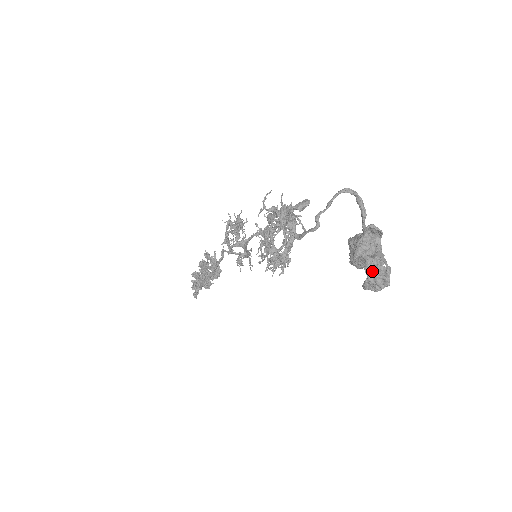
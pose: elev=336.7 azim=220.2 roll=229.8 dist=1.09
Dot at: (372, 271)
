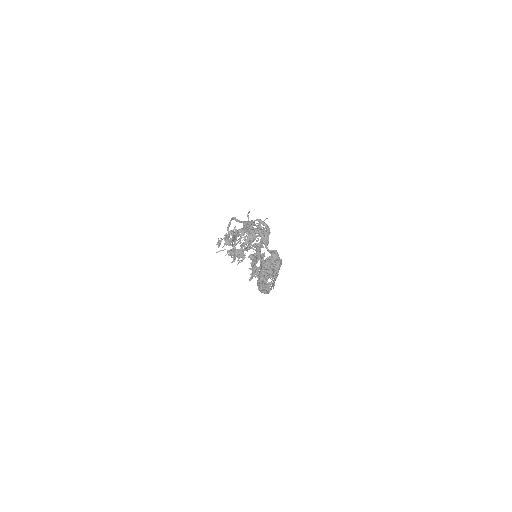
Dot at: (260, 277)
